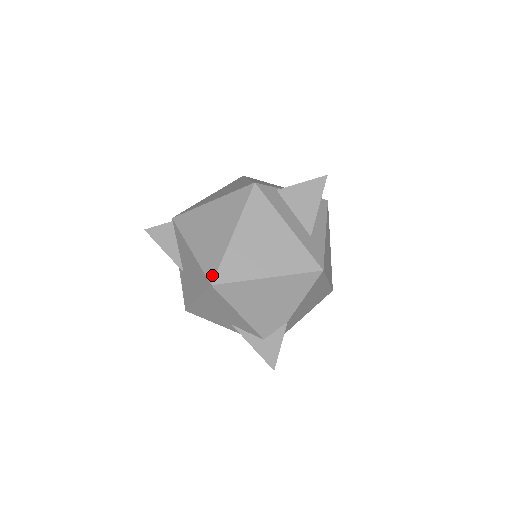
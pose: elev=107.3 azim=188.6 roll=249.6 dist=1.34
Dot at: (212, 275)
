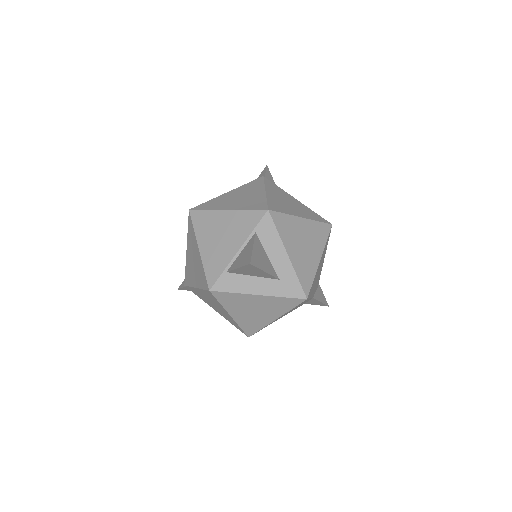
Dot at: occluded
